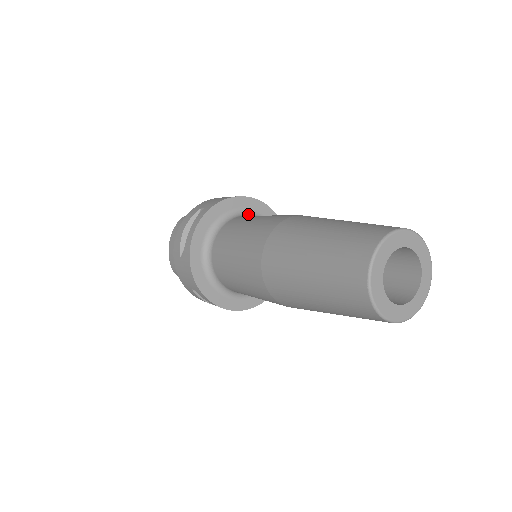
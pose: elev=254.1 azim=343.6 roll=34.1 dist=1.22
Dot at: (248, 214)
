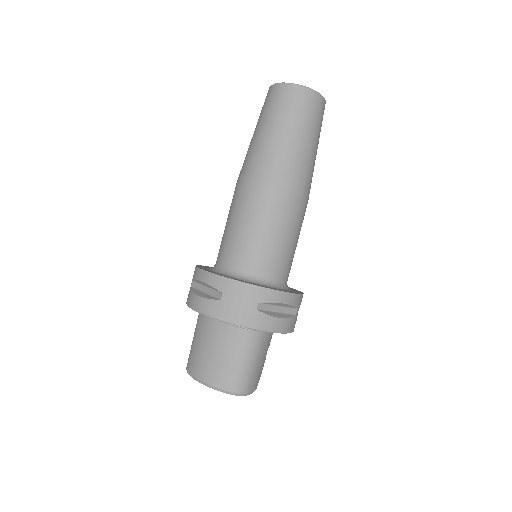
Dot at: occluded
